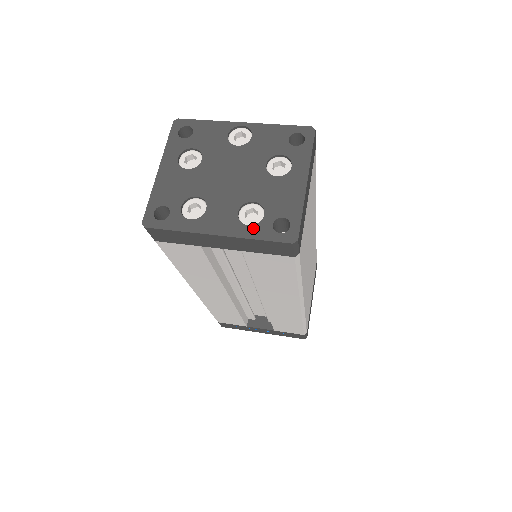
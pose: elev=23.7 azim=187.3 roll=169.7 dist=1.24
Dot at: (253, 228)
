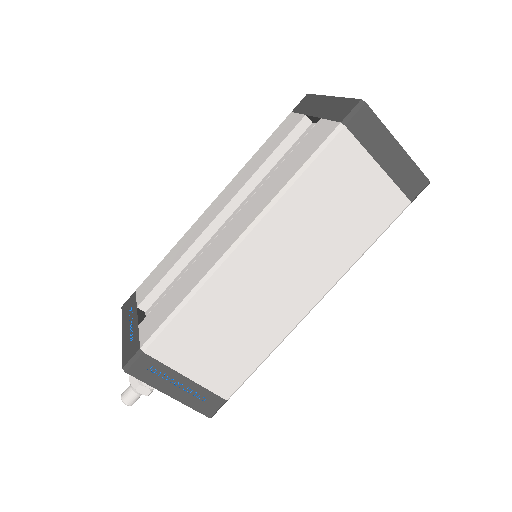
Dot at: occluded
